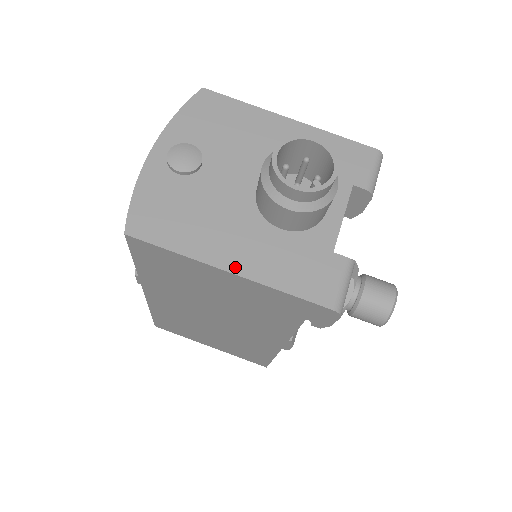
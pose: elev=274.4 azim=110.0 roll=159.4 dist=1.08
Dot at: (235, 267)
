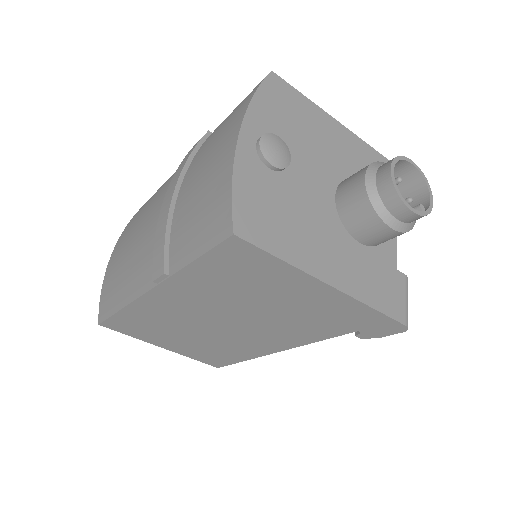
Dot at: (335, 281)
